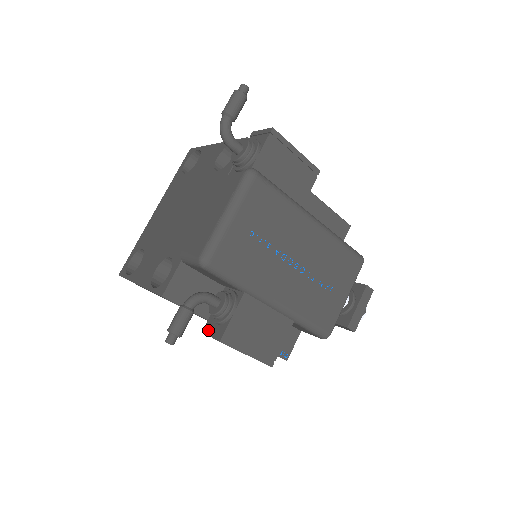
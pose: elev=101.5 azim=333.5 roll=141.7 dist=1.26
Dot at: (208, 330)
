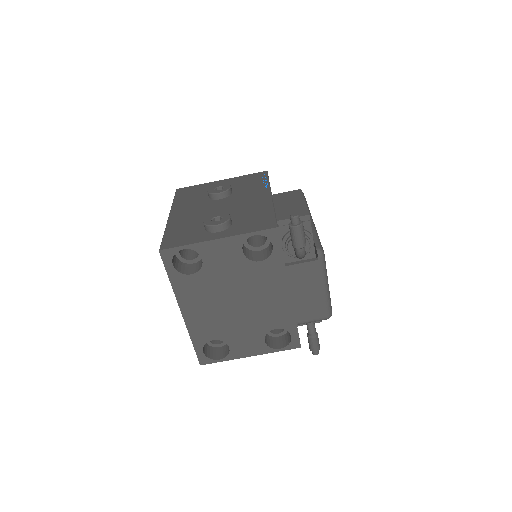
Dot at: occluded
